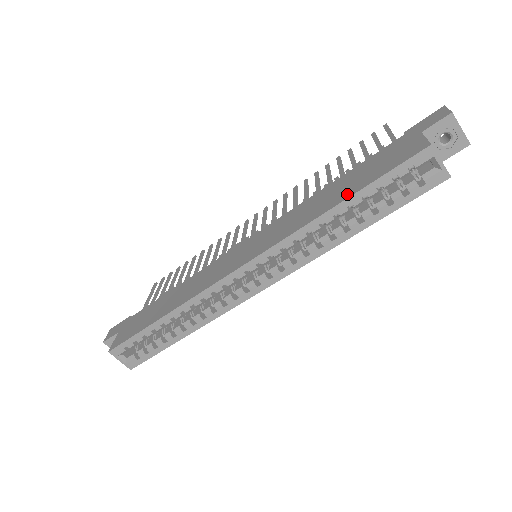
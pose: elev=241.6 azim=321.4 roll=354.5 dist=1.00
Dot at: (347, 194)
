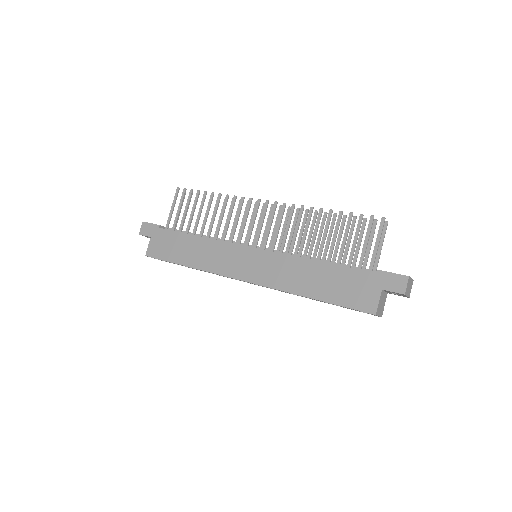
Dot at: (320, 295)
